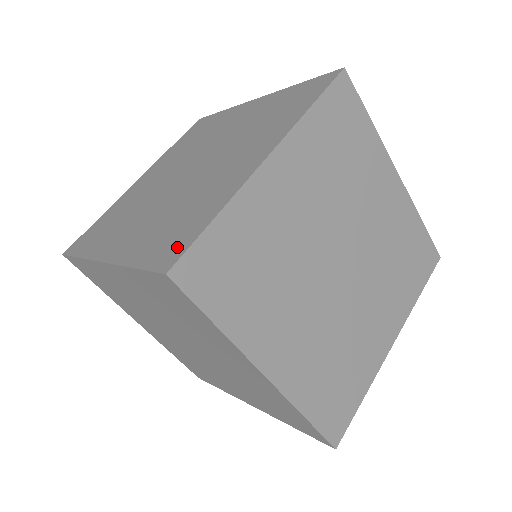
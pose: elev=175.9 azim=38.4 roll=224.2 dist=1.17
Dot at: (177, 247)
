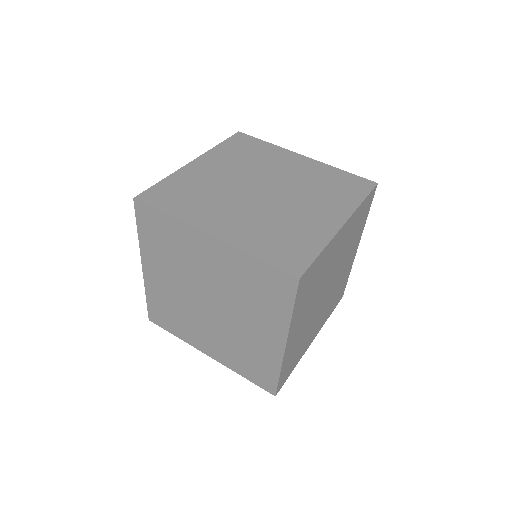
Dot at: (268, 383)
